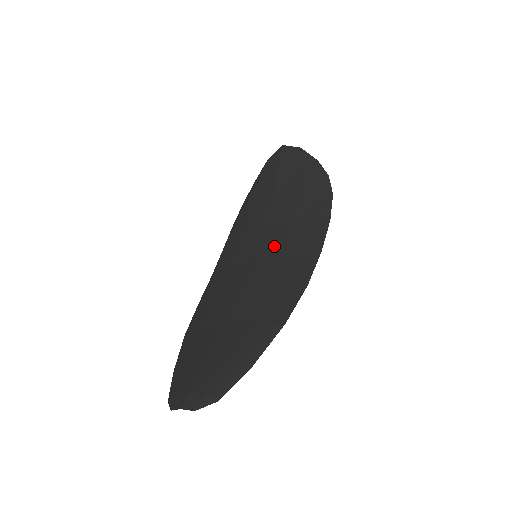
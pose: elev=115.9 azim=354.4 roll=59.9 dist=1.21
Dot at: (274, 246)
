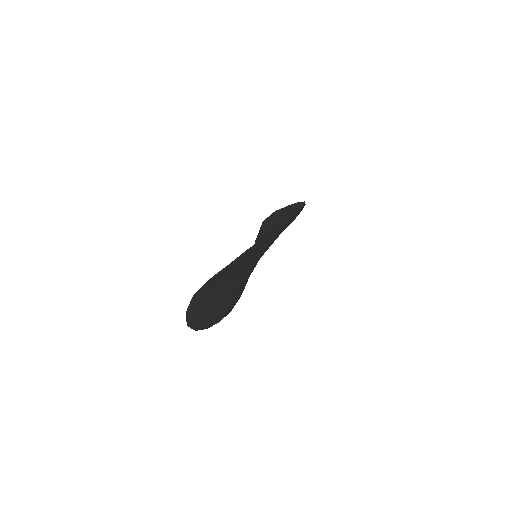
Dot at: occluded
